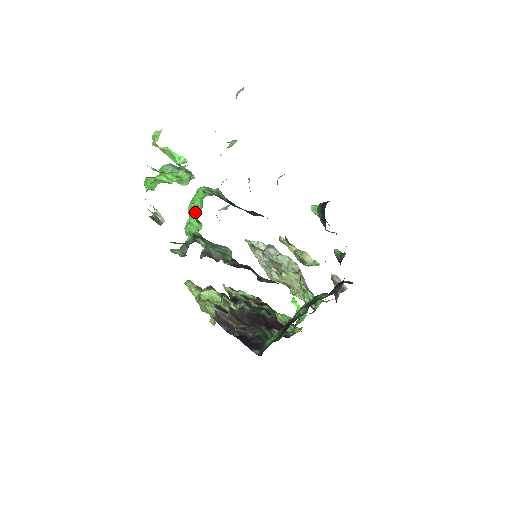
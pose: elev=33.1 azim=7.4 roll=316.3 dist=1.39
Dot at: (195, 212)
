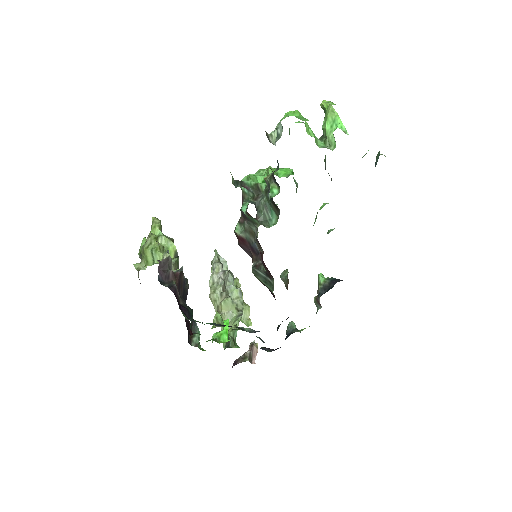
Dot at: (276, 174)
